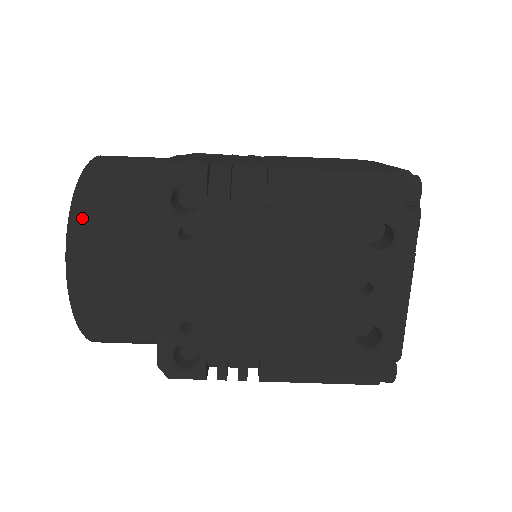
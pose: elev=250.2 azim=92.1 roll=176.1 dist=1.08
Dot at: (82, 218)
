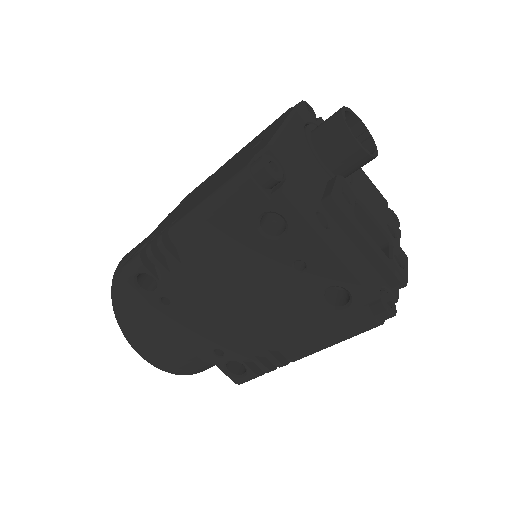
Dot at: (122, 319)
